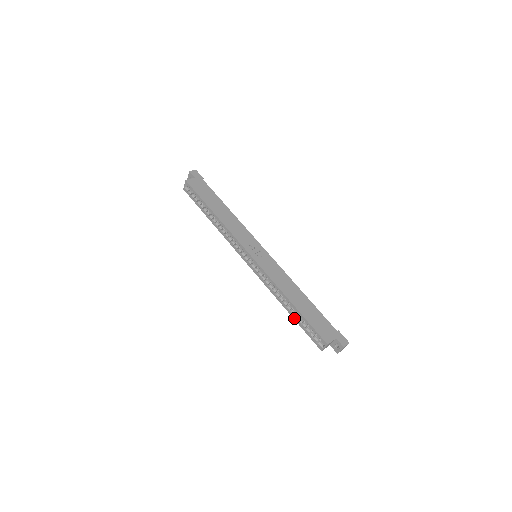
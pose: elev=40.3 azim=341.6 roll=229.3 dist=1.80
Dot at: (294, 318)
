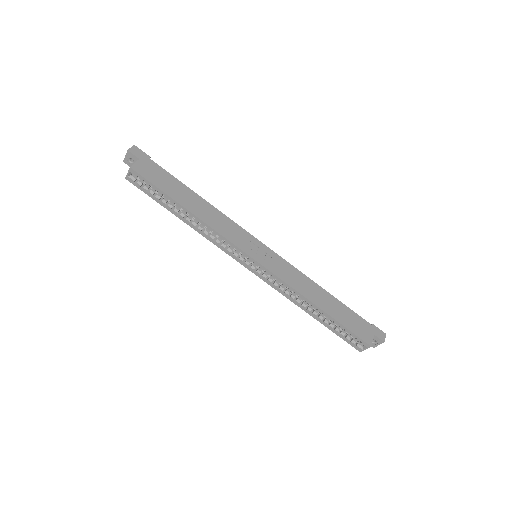
Dot at: (322, 323)
